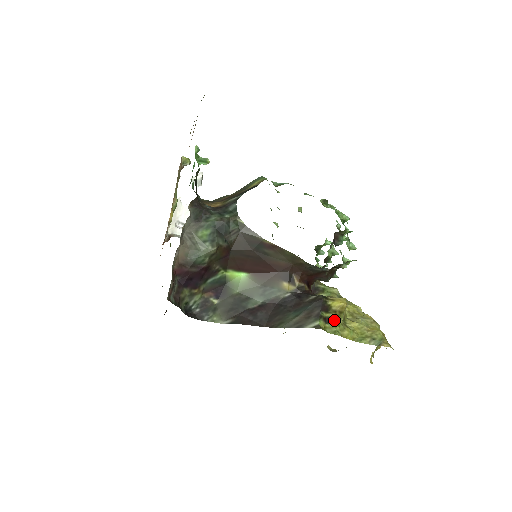
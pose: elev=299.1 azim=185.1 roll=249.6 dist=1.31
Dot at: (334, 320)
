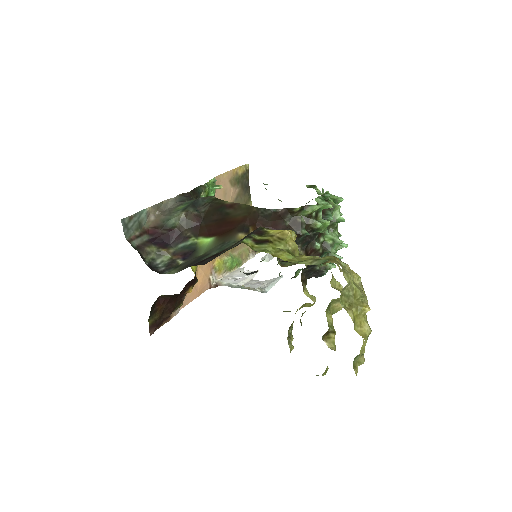
Dot at: (267, 242)
